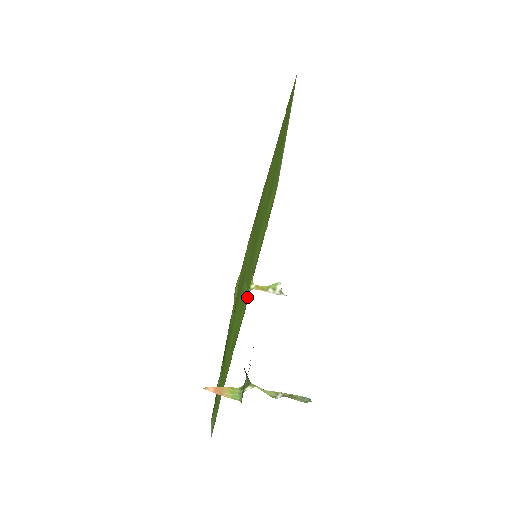
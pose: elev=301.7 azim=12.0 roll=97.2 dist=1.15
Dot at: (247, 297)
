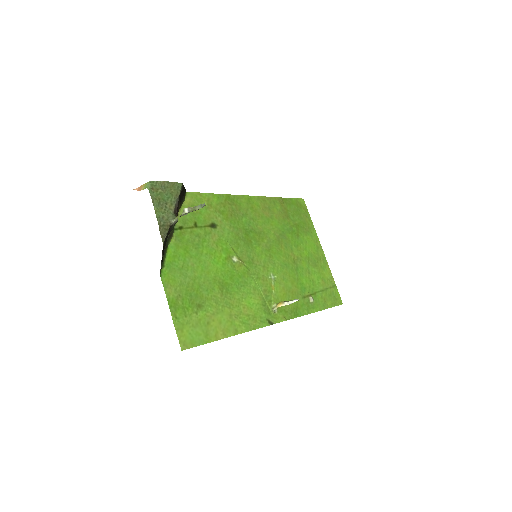
Dot at: (272, 319)
